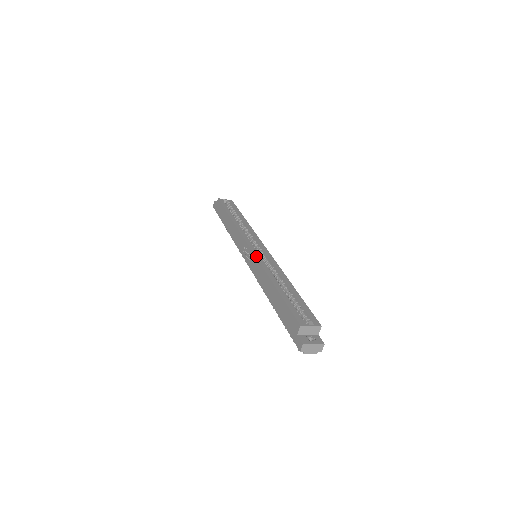
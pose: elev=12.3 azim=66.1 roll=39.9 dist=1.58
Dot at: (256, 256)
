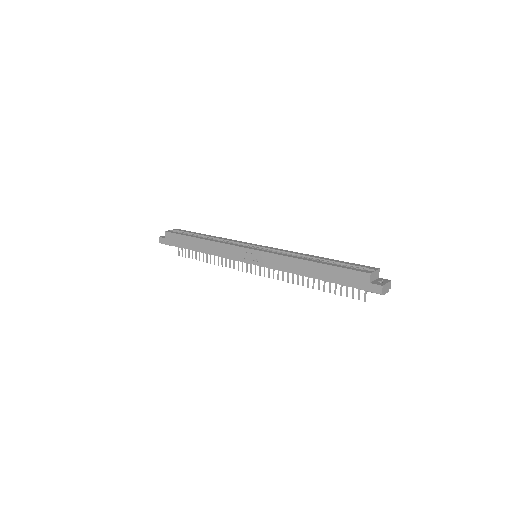
Dot at: (266, 252)
